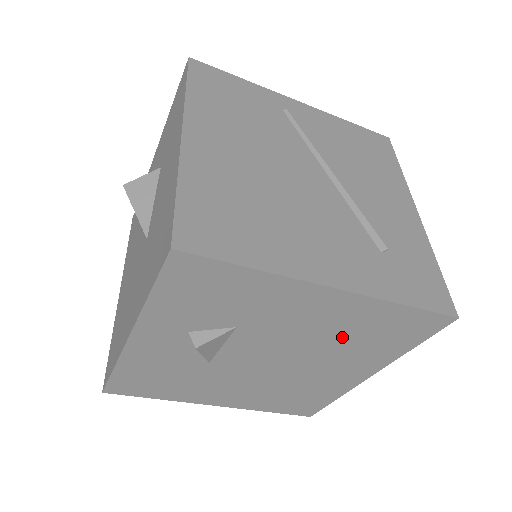
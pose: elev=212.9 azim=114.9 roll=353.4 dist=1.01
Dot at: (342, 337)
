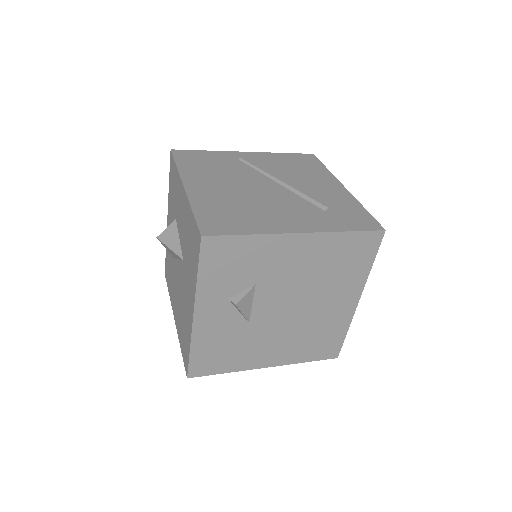
Dot at: (323, 271)
